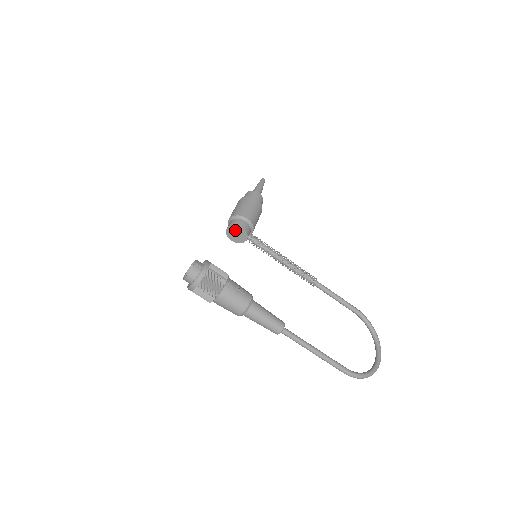
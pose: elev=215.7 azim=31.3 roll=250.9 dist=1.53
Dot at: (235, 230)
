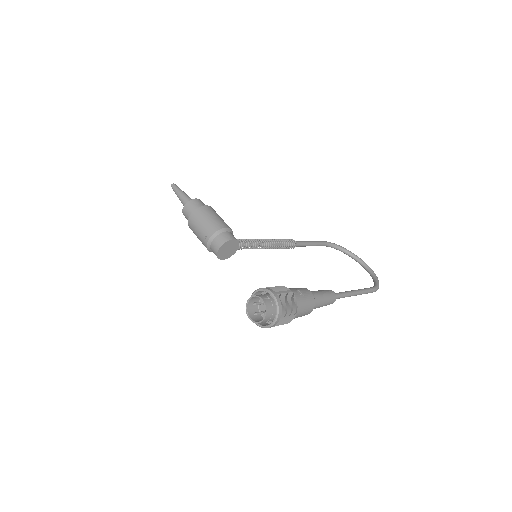
Dot at: (226, 246)
